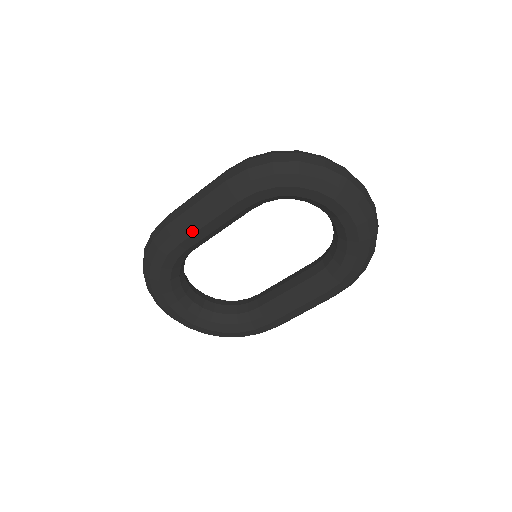
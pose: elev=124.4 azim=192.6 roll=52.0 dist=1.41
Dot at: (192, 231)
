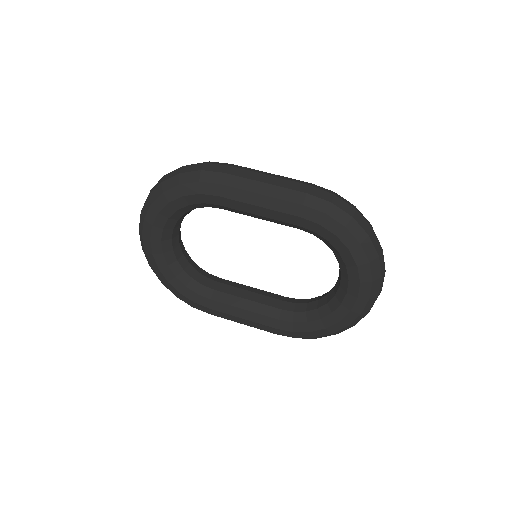
Dot at: (241, 199)
